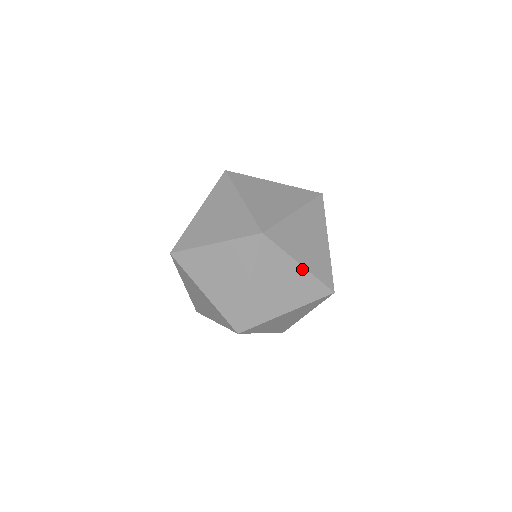
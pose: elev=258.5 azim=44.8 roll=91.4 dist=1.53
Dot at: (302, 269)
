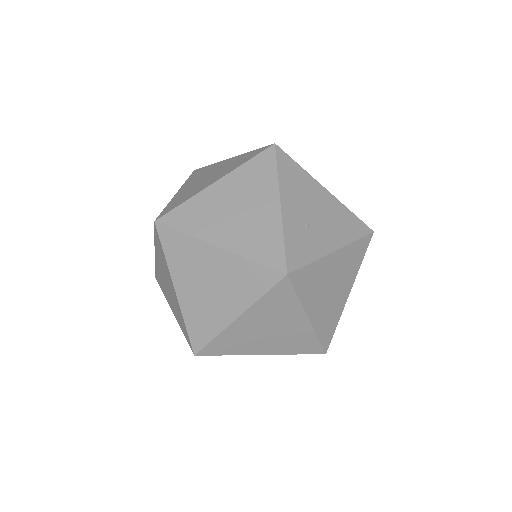
Dot at: (232, 159)
